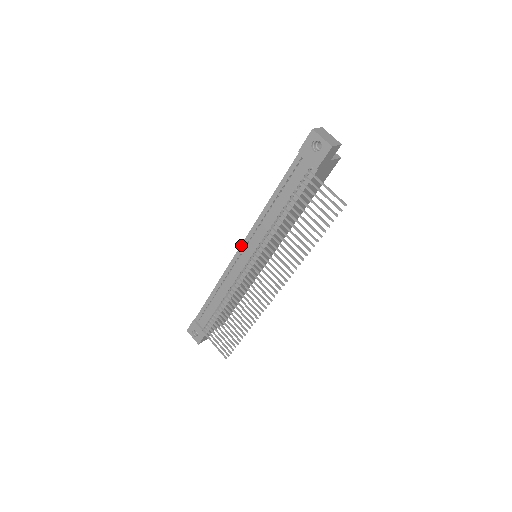
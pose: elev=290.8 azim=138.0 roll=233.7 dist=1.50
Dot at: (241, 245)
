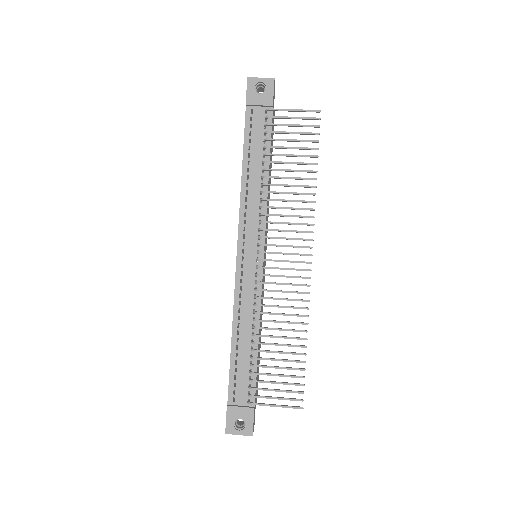
Dot at: (237, 247)
